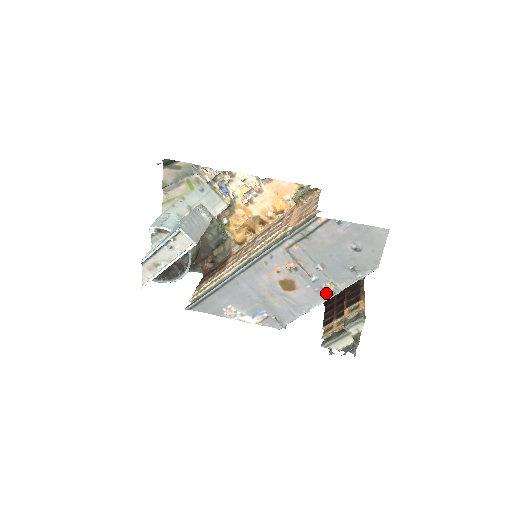
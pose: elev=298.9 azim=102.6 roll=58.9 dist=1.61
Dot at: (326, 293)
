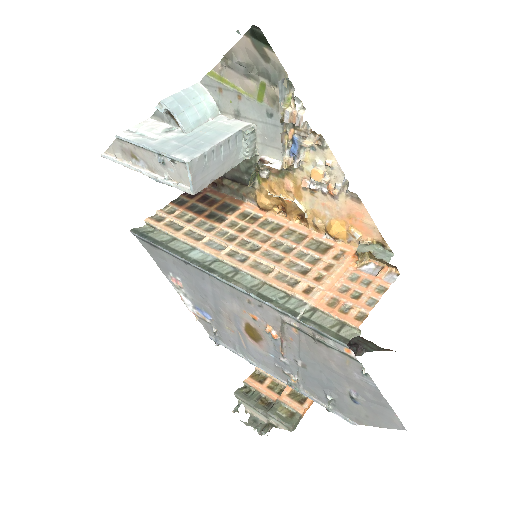
Dot at: (283, 376)
